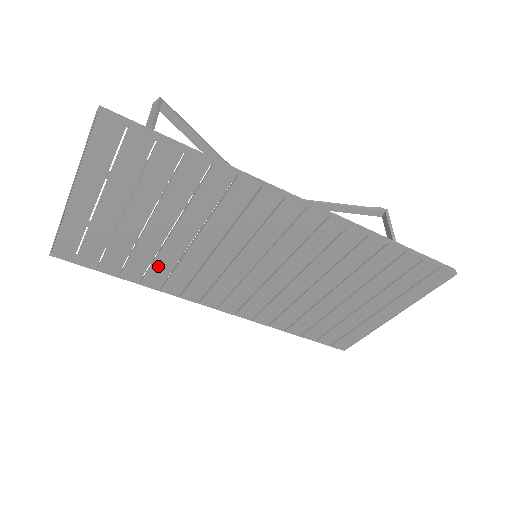
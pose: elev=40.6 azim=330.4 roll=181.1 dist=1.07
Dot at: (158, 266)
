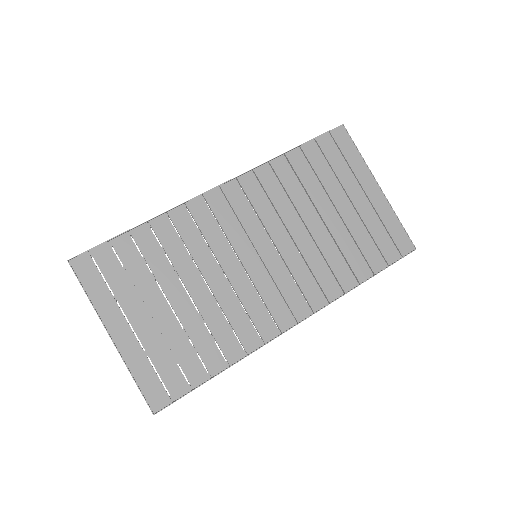
Dot at: (218, 332)
